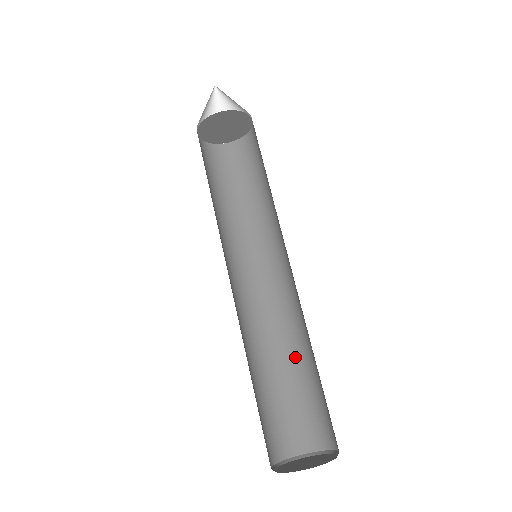
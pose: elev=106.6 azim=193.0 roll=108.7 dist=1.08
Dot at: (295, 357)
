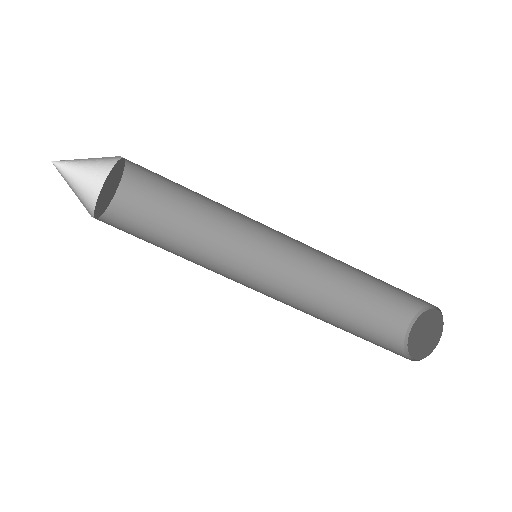
Dot at: (342, 287)
